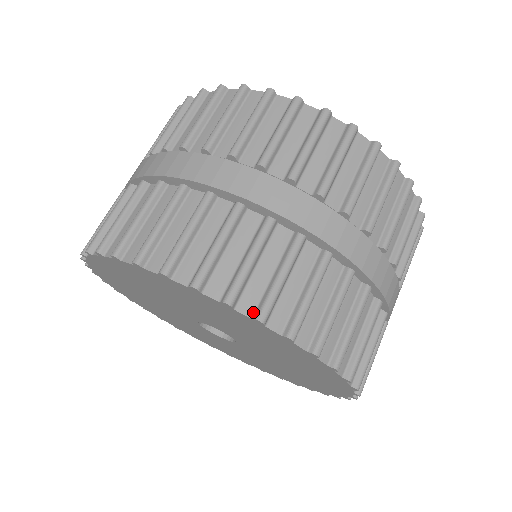
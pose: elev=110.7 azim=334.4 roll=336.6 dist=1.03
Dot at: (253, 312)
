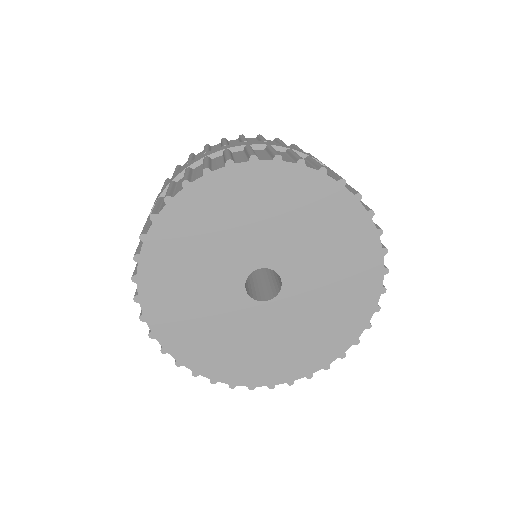
Dot at: (182, 188)
